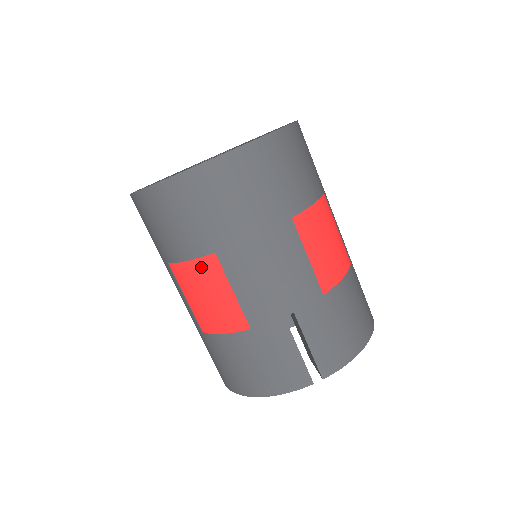
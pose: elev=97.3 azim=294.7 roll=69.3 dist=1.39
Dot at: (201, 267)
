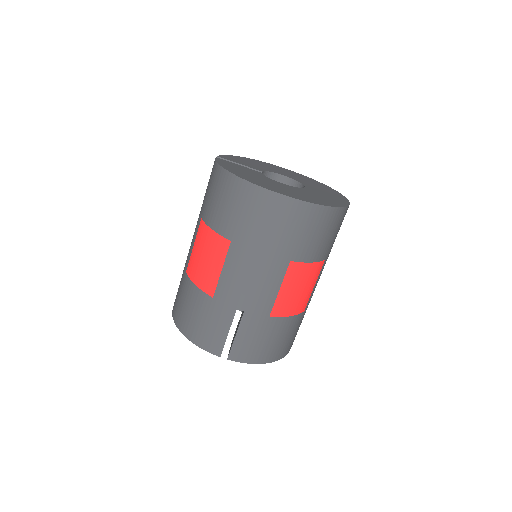
Dot at: (217, 240)
